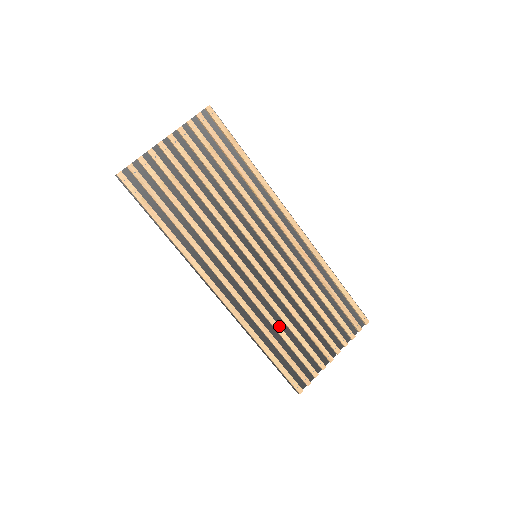
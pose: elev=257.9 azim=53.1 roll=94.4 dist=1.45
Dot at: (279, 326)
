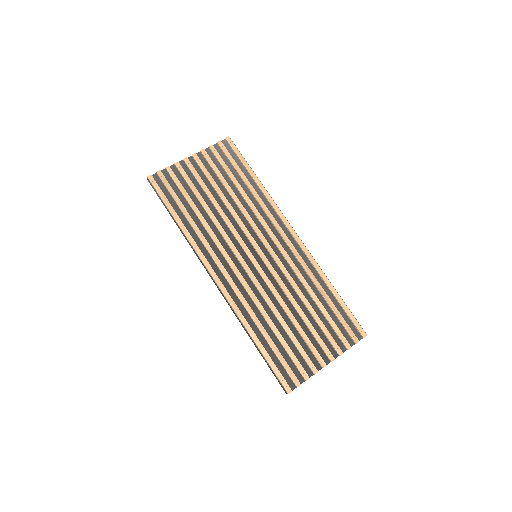
Dot at: (272, 321)
